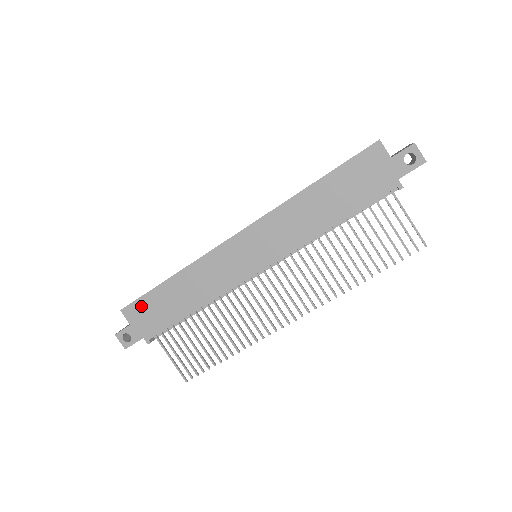
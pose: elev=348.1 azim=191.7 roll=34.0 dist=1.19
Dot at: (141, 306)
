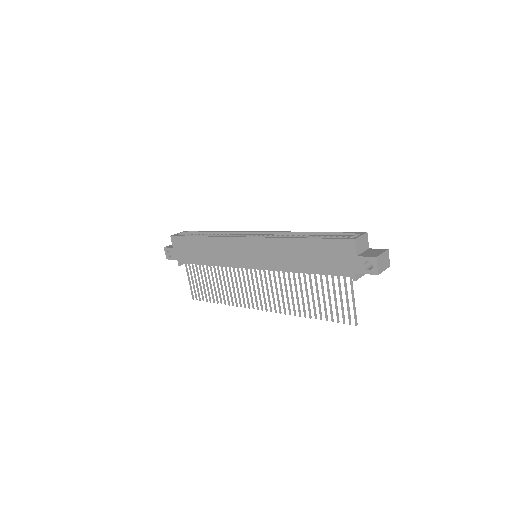
Dot at: (181, 241)
